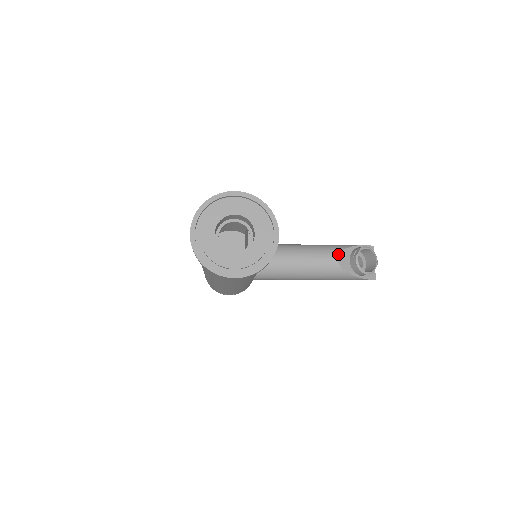
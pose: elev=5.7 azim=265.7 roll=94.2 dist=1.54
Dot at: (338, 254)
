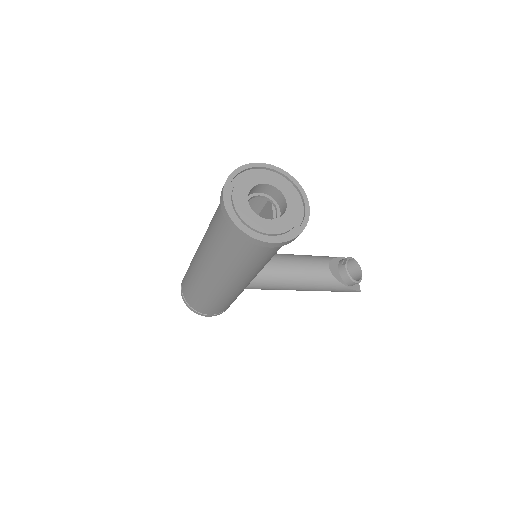
Dot at: (328, 262)
